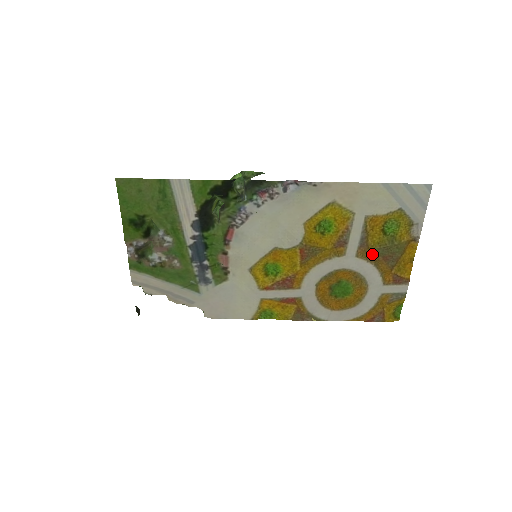
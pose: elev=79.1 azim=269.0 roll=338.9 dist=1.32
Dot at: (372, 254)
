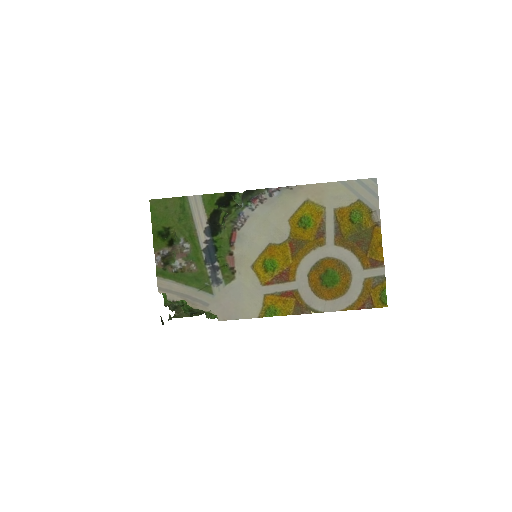
Dot at: (347, 242)
